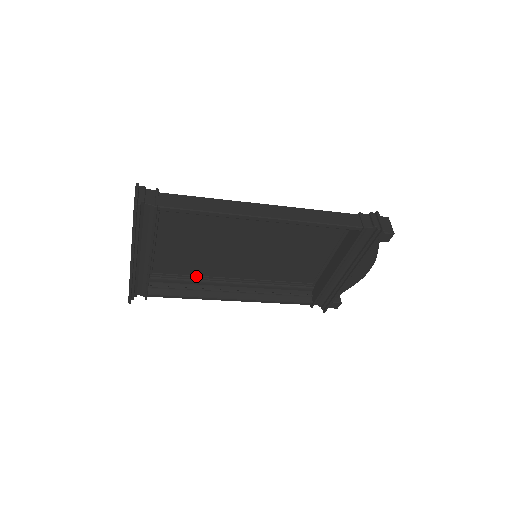
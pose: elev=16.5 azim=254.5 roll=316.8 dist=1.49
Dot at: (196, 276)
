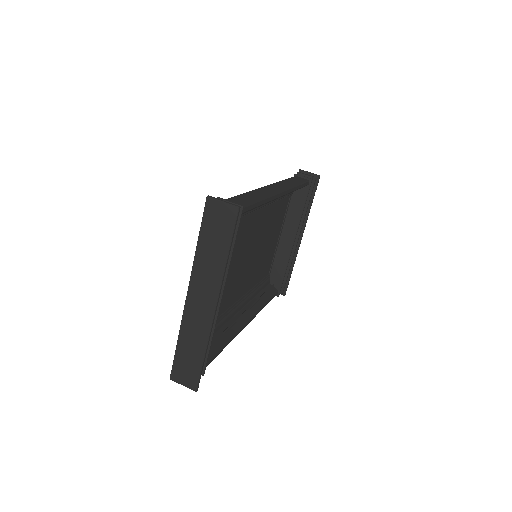
Dot at: (218, 318)
